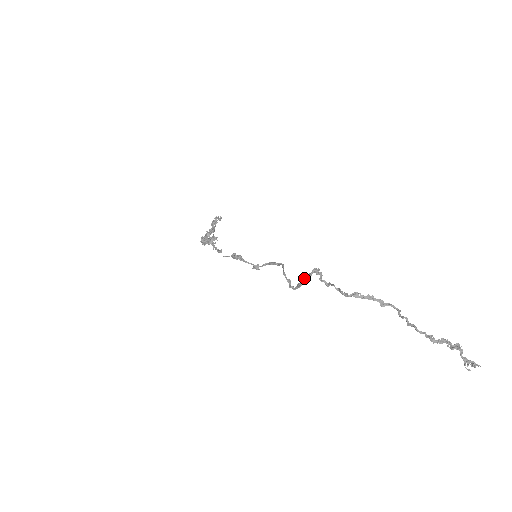
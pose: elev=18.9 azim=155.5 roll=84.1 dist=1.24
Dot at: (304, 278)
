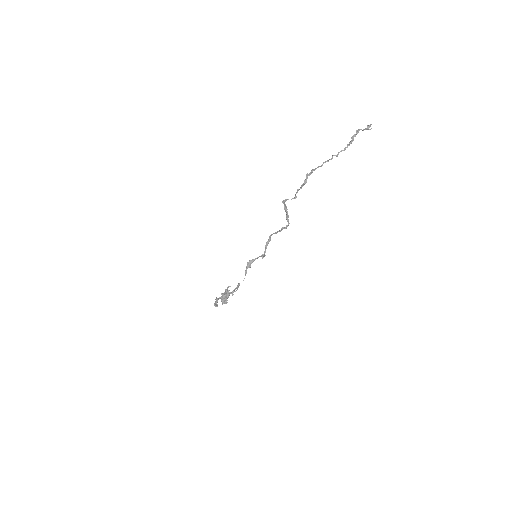
Dot at: (285, 210)
